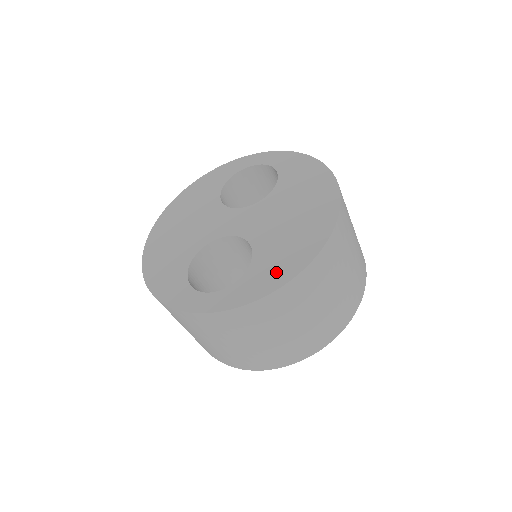
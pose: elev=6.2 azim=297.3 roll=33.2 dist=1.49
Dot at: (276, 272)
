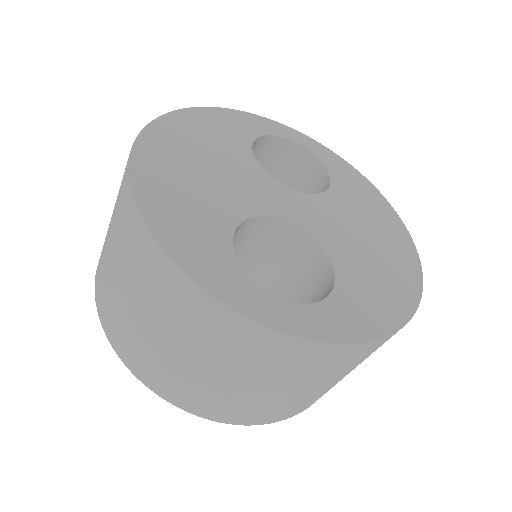
Dot at: (377, 309)
